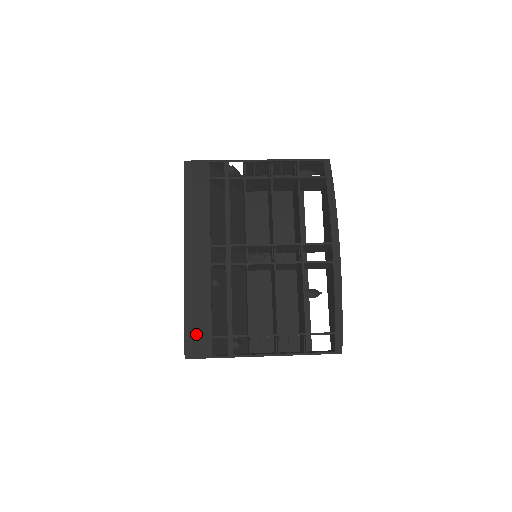
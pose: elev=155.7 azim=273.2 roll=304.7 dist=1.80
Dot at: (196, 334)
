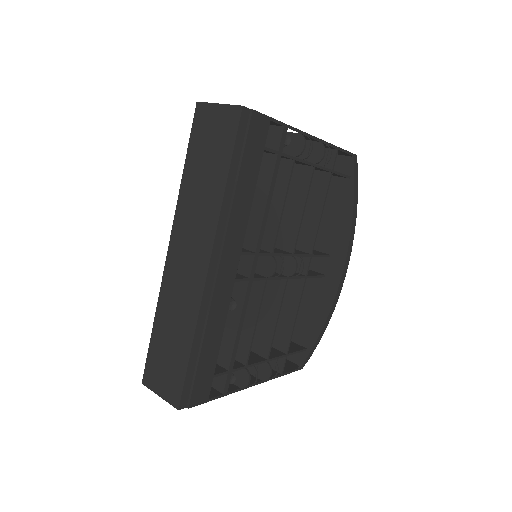
Dot at: (199, 376)
